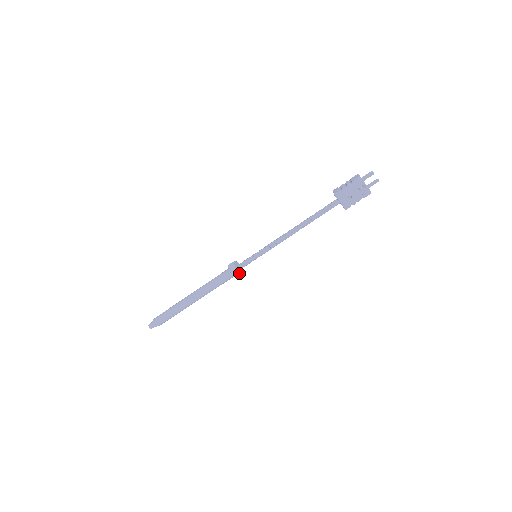
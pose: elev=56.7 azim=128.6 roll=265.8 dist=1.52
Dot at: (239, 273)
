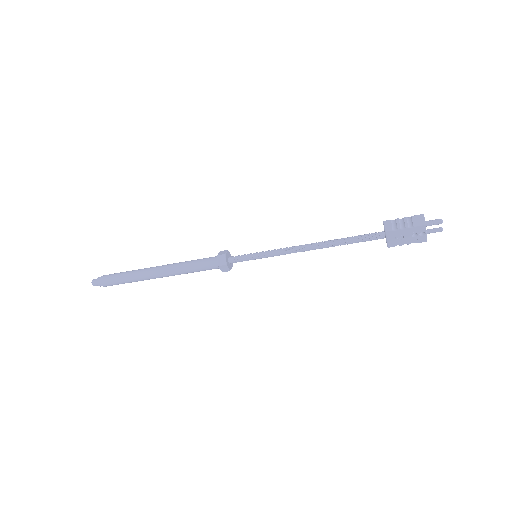
Dot at: (229, 269)
